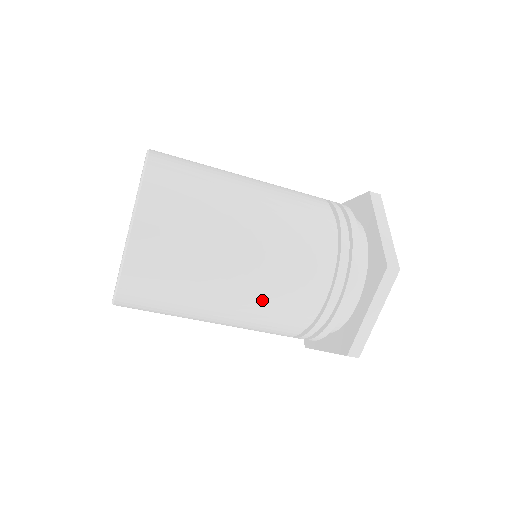
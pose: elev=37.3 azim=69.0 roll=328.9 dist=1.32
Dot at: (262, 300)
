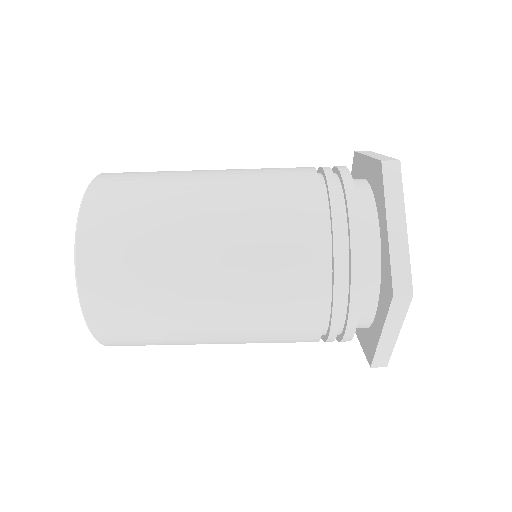
Dot at: (251, 336)
